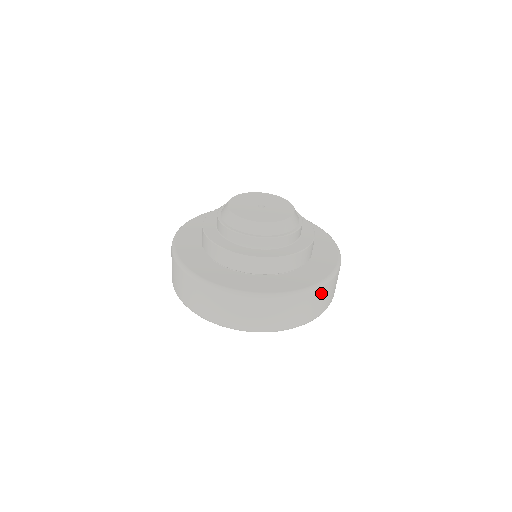
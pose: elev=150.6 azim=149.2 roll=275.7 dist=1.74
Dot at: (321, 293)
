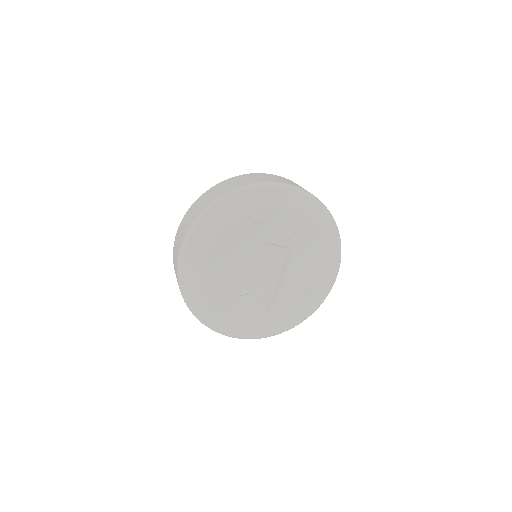
Dot at: (259, 175)
